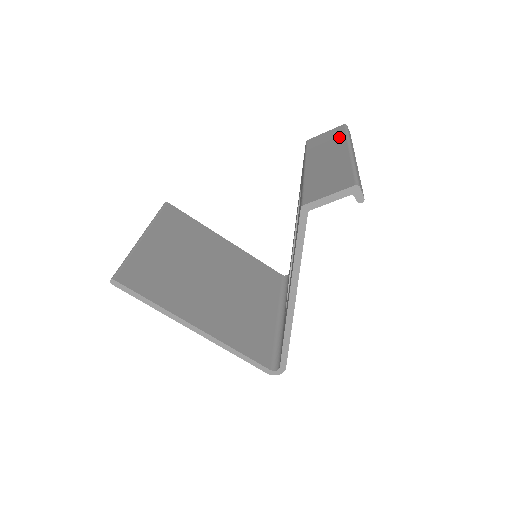
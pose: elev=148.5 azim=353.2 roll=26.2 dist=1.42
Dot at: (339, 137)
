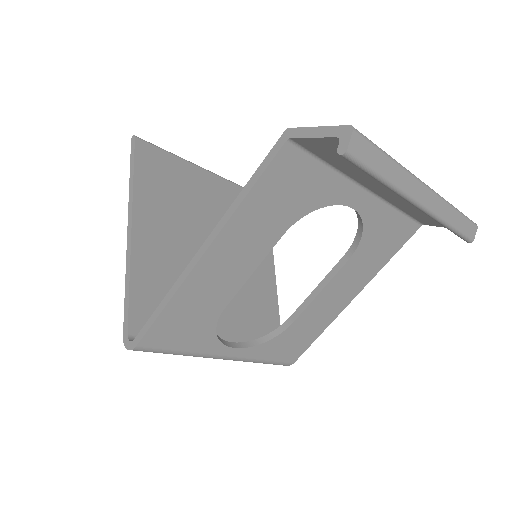
Dot at: occluded
